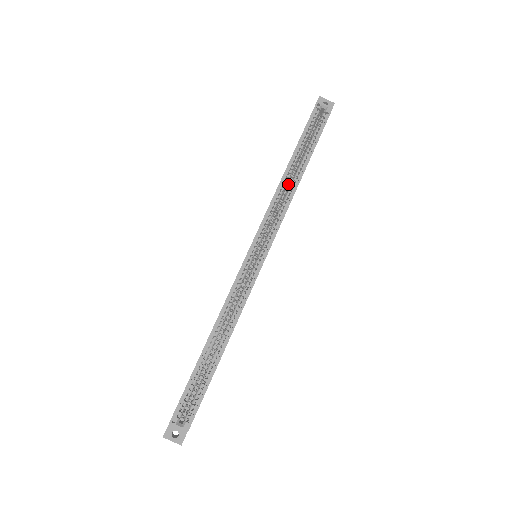
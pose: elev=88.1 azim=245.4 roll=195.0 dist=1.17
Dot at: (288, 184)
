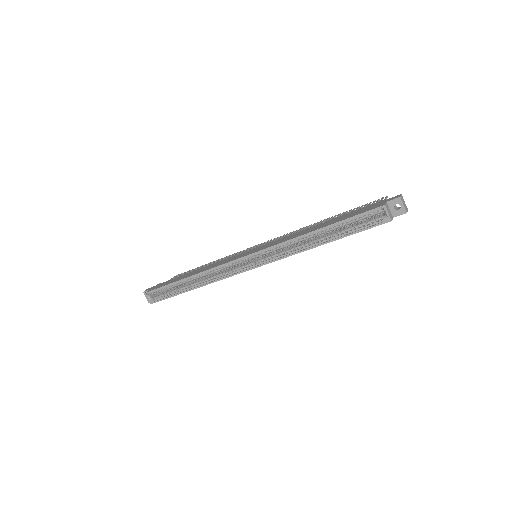
Dot at: occluded
